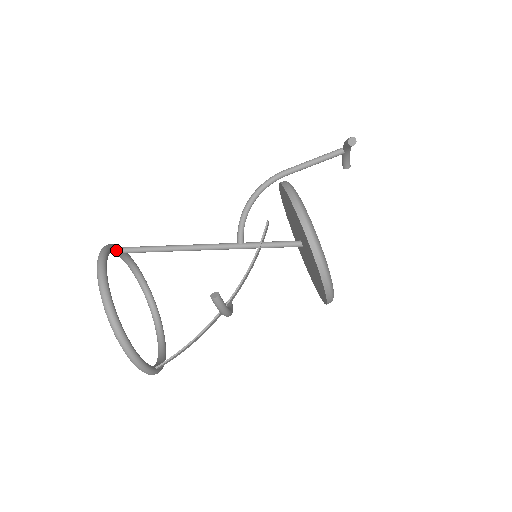
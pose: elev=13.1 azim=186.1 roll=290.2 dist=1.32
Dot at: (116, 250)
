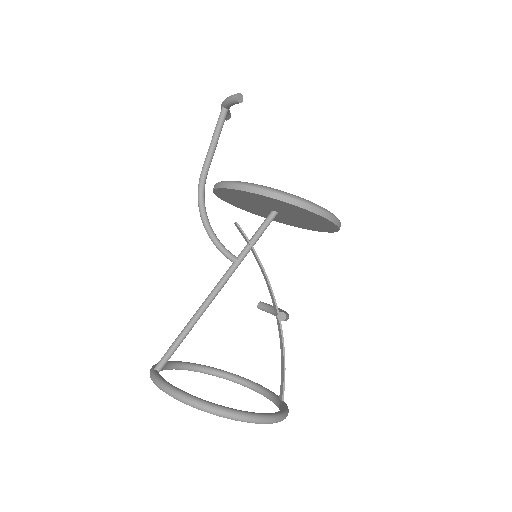
Dot at: occluded
